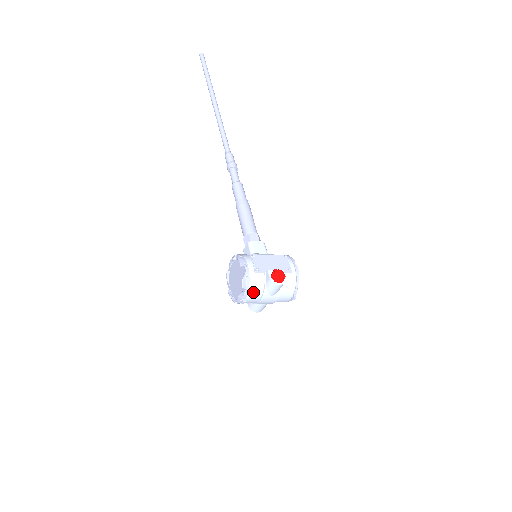
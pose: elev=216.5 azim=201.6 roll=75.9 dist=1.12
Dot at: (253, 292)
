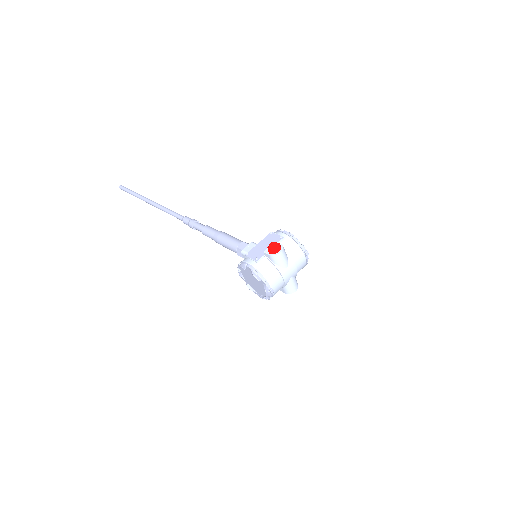
Dot at: (270, 277)
